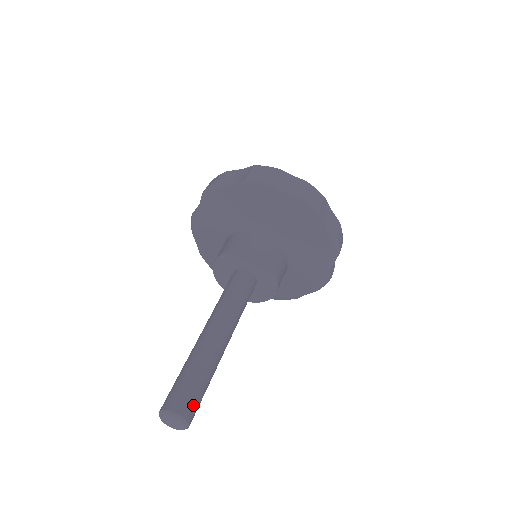
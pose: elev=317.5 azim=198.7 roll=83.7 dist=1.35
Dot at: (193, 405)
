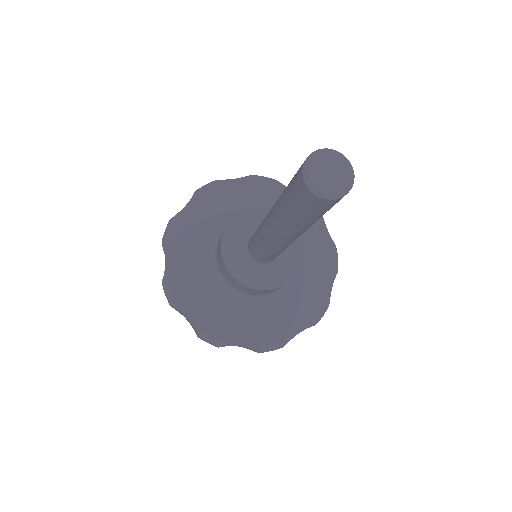
Dot at: occluded
